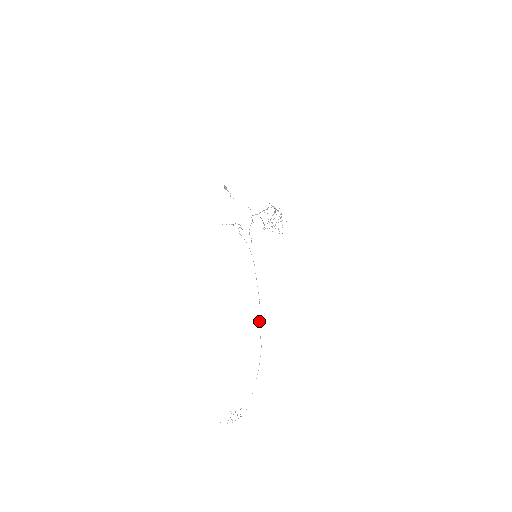
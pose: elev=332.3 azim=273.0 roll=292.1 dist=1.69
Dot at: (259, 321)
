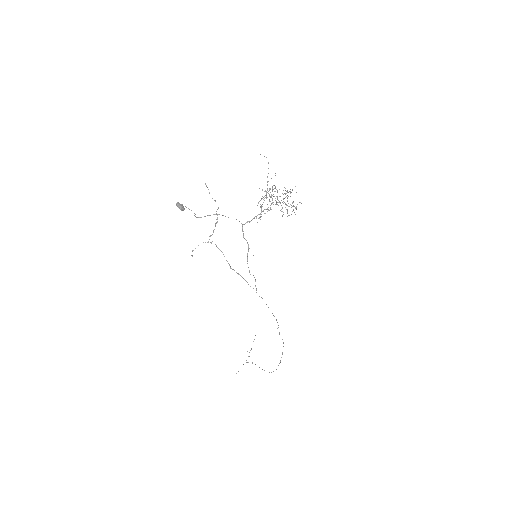
Dot at: (277, 328)
